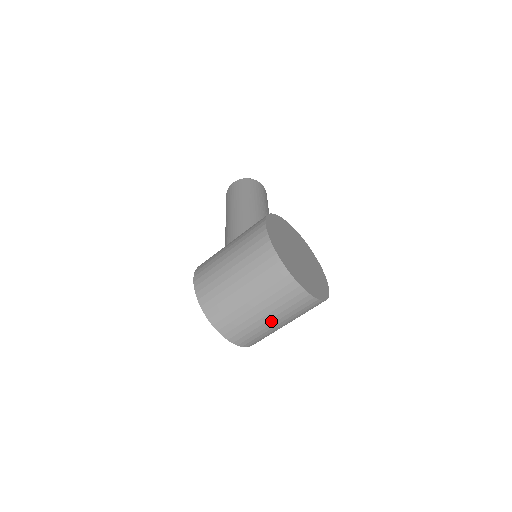
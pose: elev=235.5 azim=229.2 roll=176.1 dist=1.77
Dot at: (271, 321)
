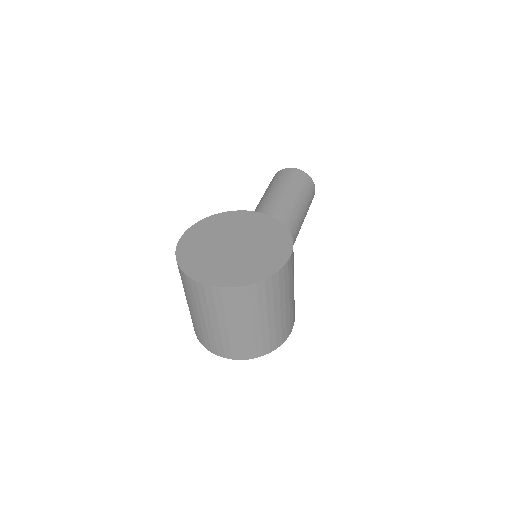
Dot at: (231, 327)
